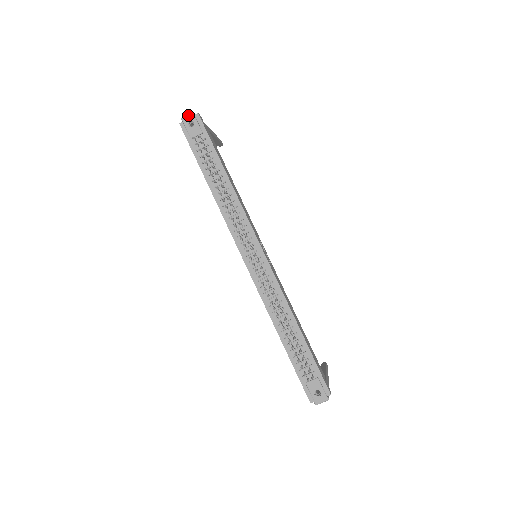
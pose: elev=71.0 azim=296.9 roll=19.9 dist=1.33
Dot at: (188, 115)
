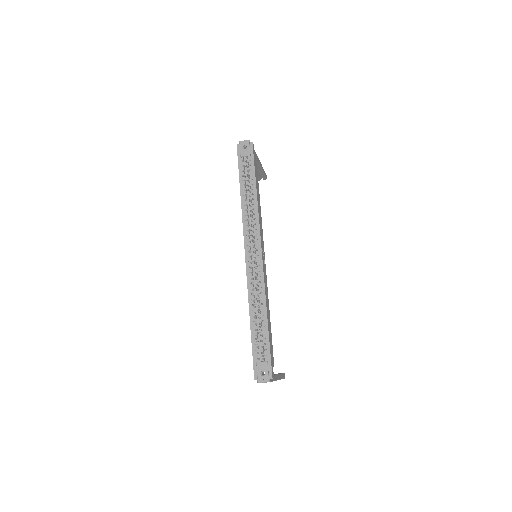
Dot at: (245, 141)
